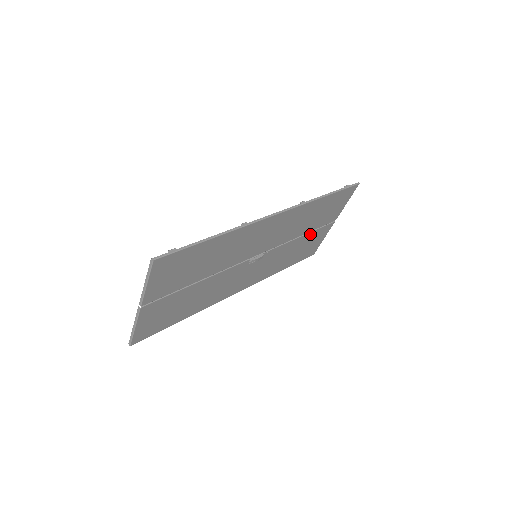
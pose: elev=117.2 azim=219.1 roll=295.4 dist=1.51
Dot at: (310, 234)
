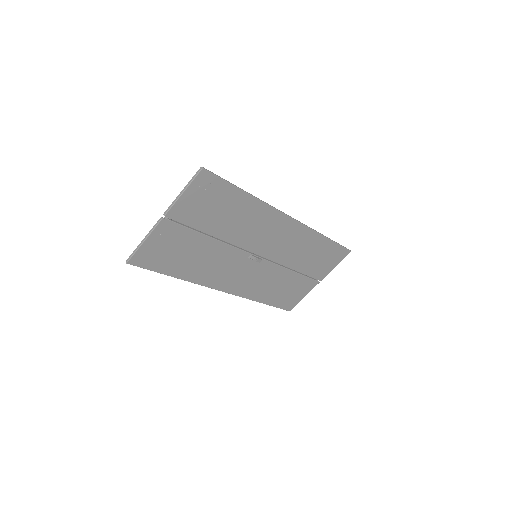
Dot at: (299, 277)
